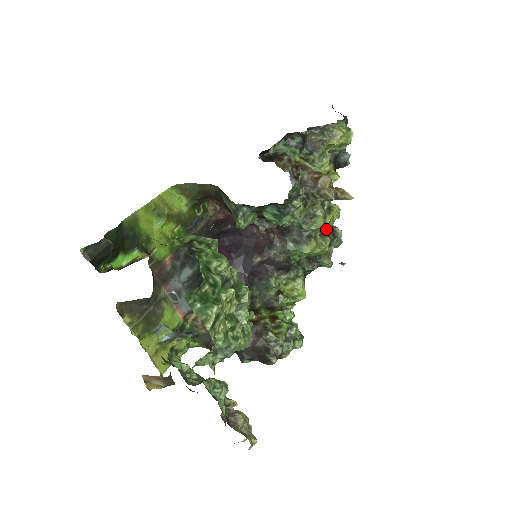
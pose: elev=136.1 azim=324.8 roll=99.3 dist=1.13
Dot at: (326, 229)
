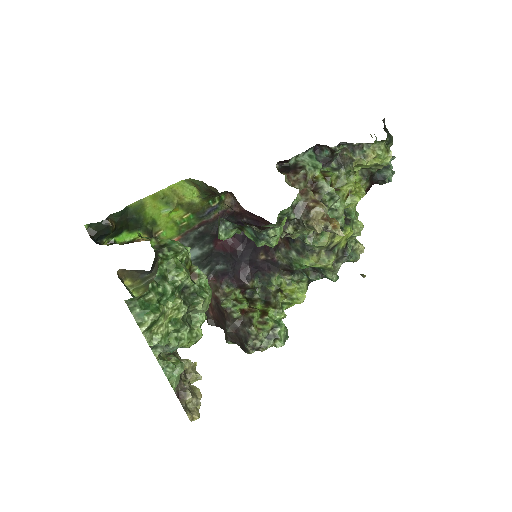
Dot at: (334, 247)
